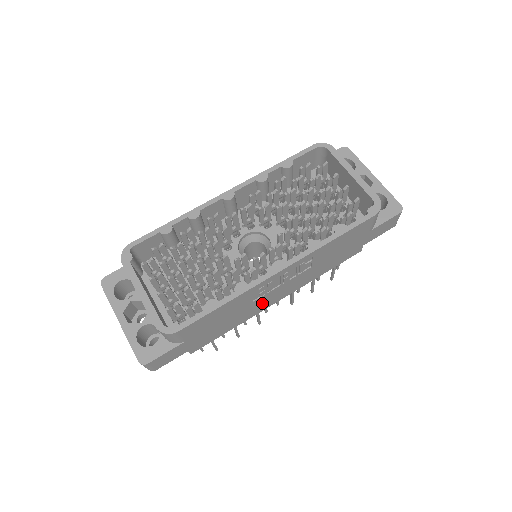
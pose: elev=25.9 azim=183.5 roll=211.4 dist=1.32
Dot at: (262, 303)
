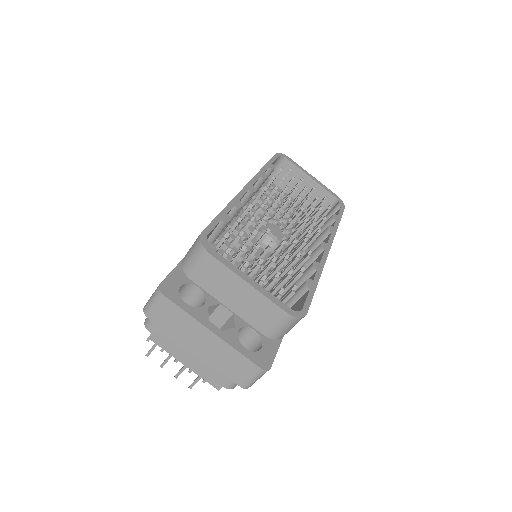
Dot at: occluded
